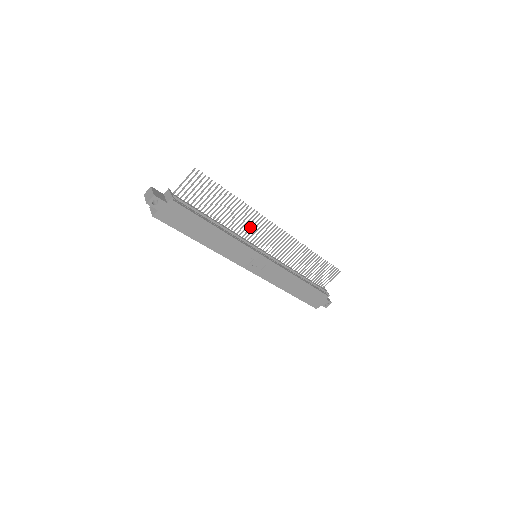
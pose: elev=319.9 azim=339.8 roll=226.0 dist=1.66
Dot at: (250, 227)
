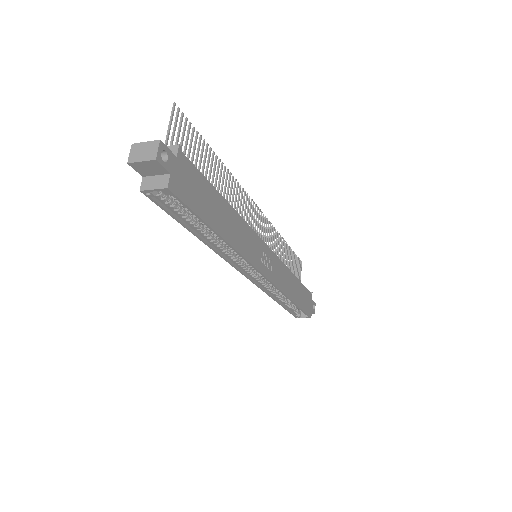
Dot at: occluded
